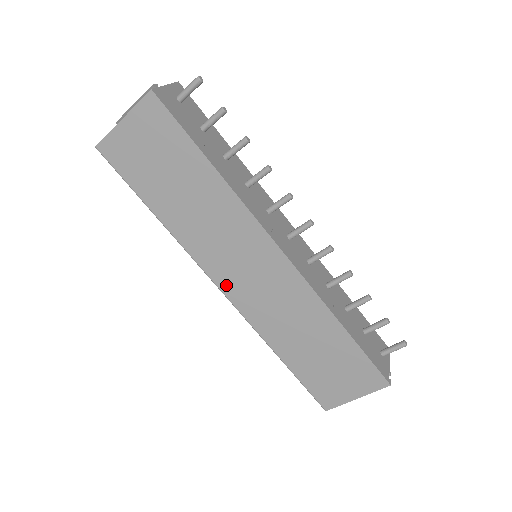
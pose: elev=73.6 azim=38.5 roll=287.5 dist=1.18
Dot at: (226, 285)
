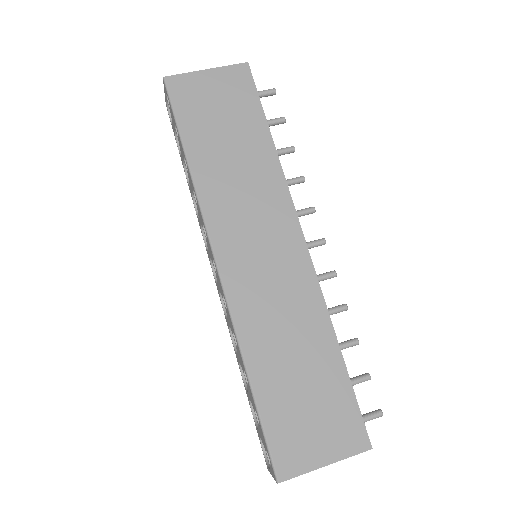
Dot at: (226, 258)
